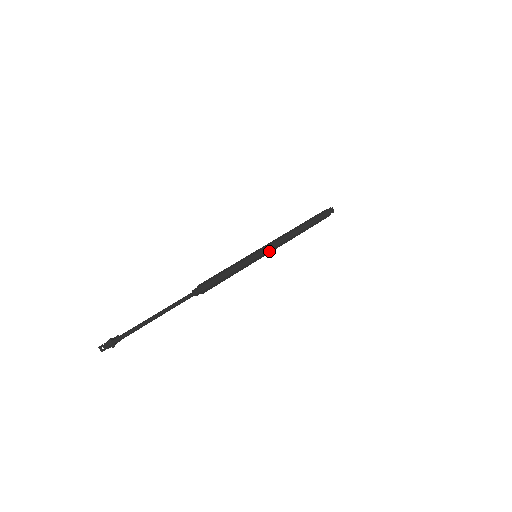
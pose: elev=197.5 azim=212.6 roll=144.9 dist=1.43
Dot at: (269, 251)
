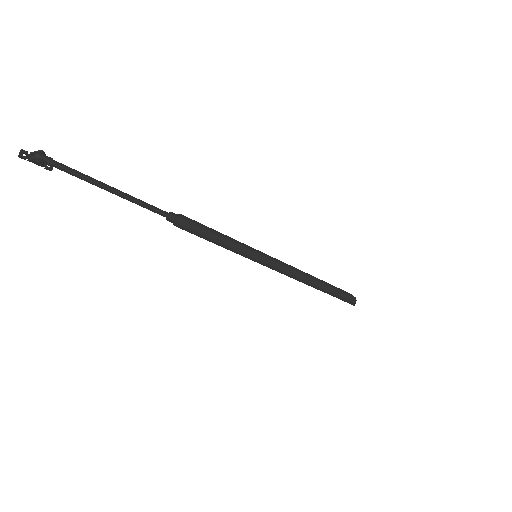
Dot at: (272, 264)
